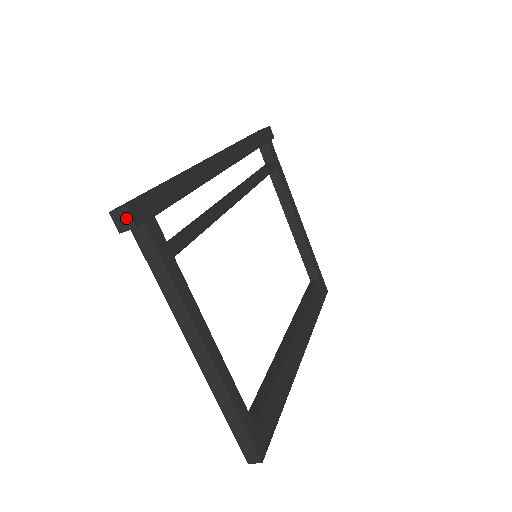
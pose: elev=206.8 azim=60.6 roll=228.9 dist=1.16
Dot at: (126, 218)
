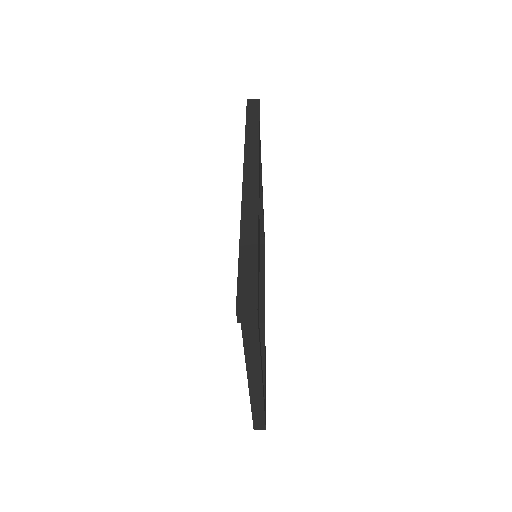
Dot at: (252, 316)
